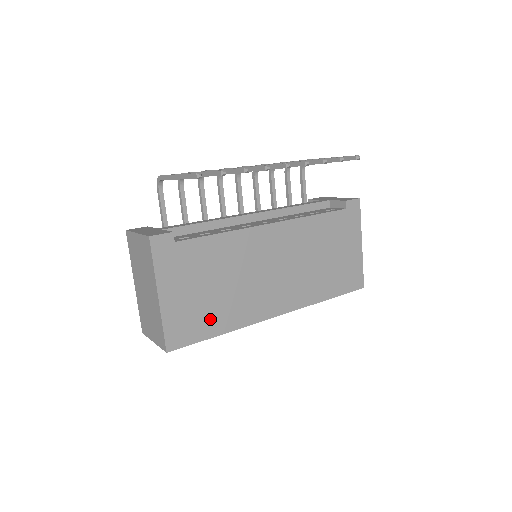
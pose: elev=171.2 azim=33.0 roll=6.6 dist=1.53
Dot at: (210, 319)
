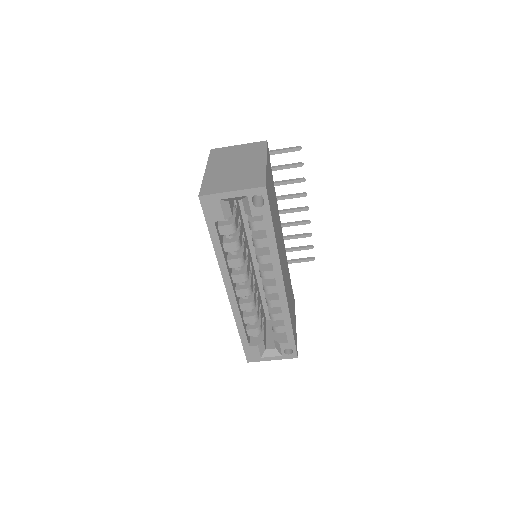
Dot at: (273, 217)
